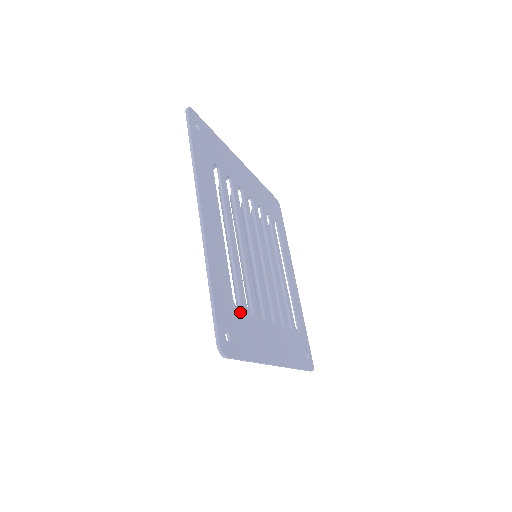
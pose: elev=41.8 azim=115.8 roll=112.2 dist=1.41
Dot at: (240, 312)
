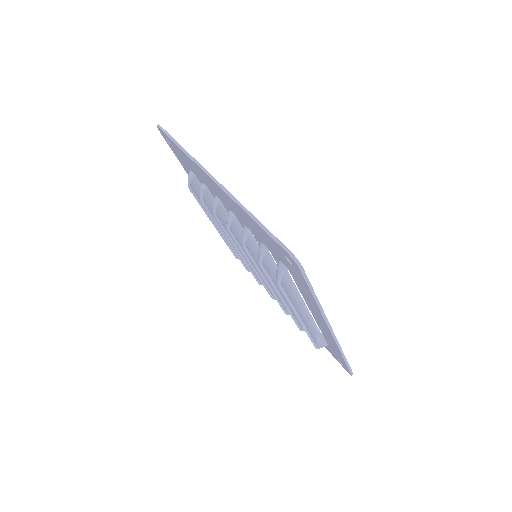
Dot at: occluded
